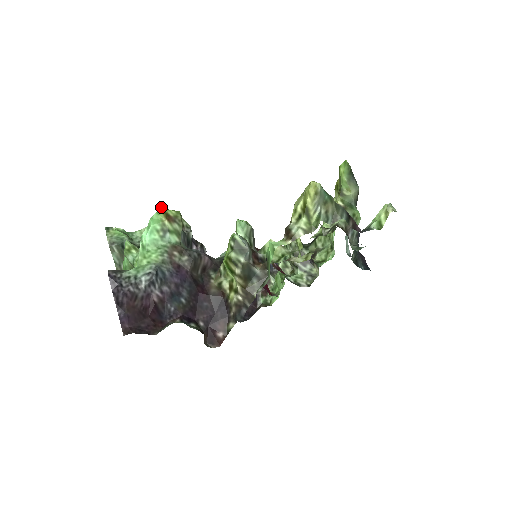
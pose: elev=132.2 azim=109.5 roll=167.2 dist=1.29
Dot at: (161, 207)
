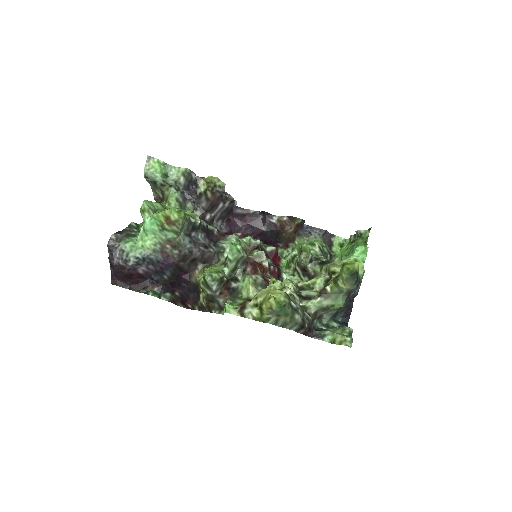
Dot at: (164, 211)
